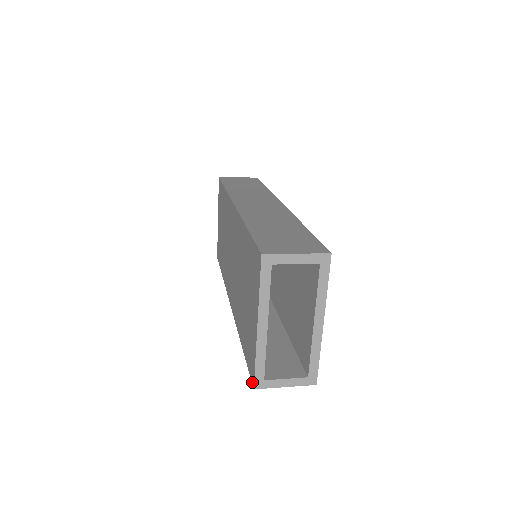
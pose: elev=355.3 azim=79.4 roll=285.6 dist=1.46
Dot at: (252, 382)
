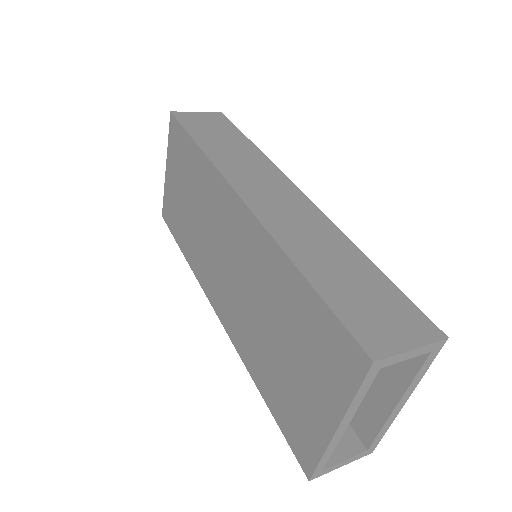
Dot at: (304, 470)
